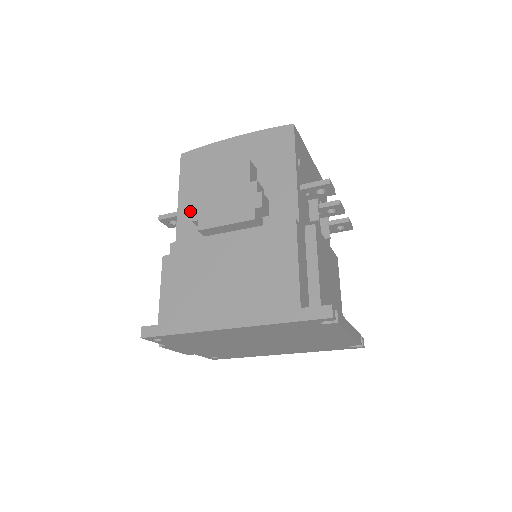
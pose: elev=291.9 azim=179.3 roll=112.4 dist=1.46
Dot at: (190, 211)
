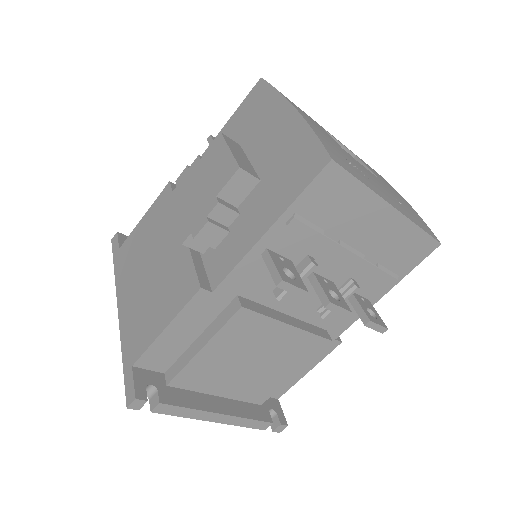
Dot at: occluded
